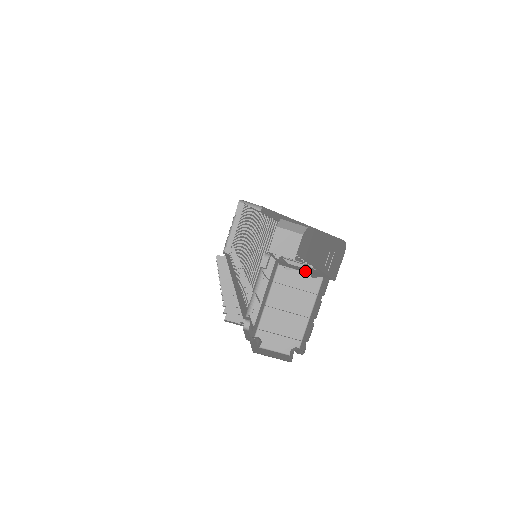
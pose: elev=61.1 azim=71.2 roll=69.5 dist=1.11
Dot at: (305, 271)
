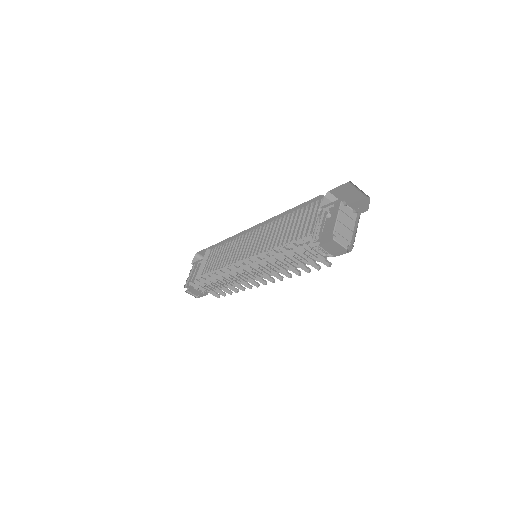
Dot at: occluded
